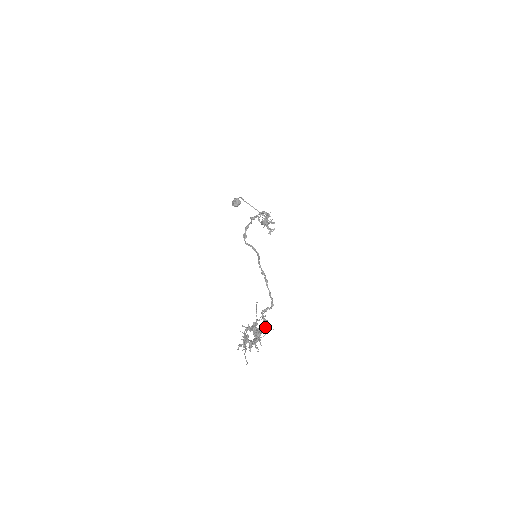
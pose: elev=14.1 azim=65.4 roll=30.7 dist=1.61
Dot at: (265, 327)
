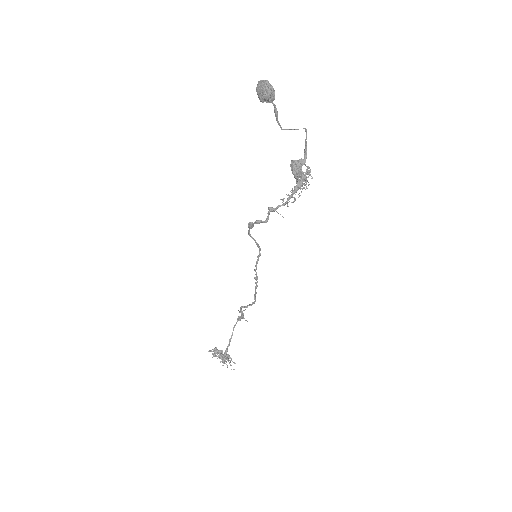
Dot at: occluded
